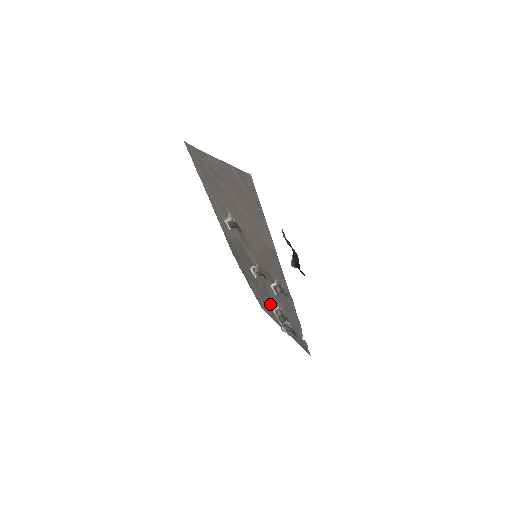
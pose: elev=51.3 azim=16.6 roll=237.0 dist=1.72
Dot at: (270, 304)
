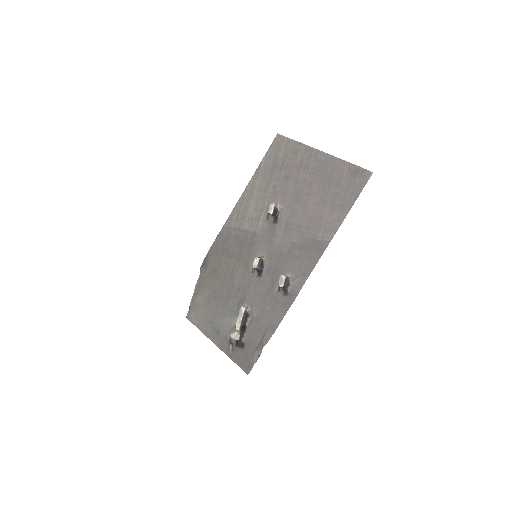
Dot at: (225, 309)
